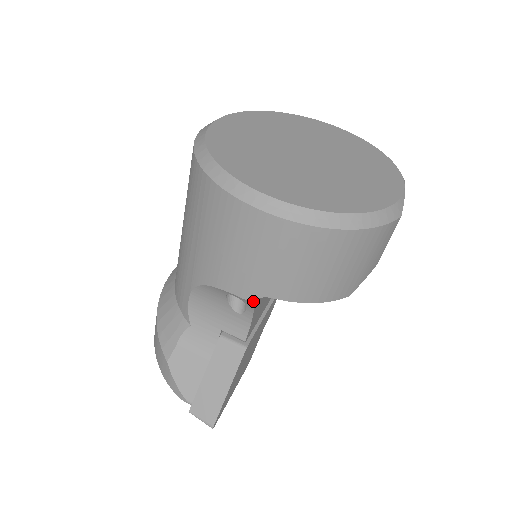
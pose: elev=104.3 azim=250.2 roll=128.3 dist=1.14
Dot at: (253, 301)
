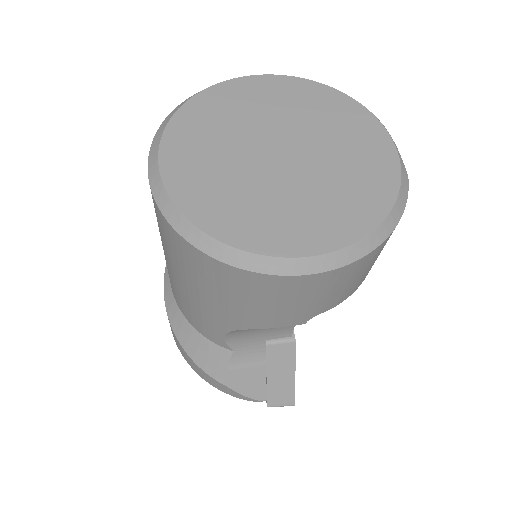
Dot at: (305, 323)
